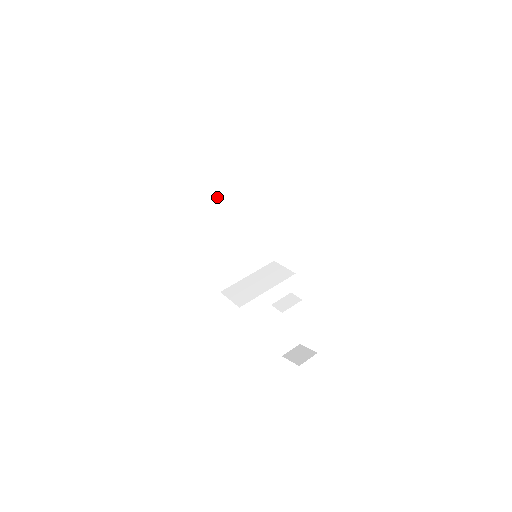
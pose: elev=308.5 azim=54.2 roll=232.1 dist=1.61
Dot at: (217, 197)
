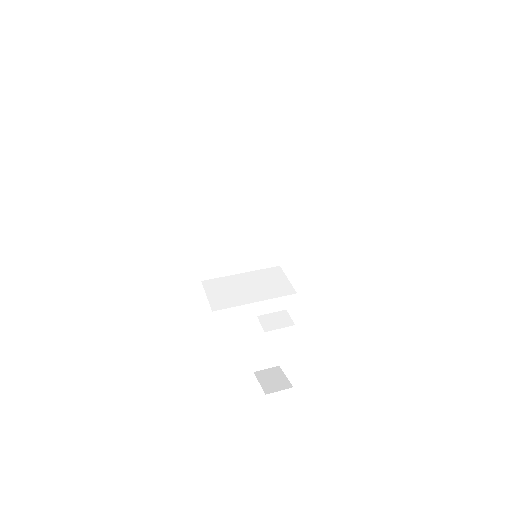
Dot at: (232, 168)
